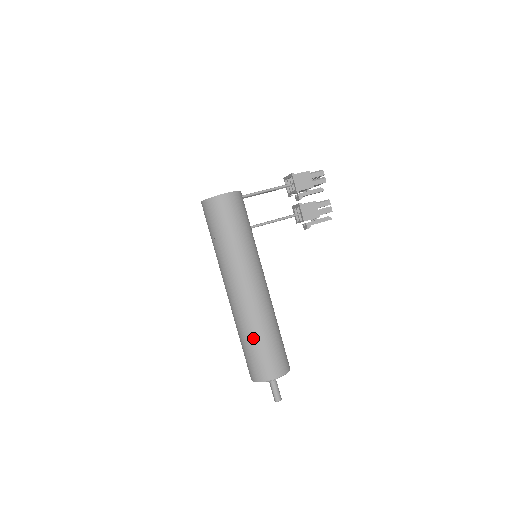
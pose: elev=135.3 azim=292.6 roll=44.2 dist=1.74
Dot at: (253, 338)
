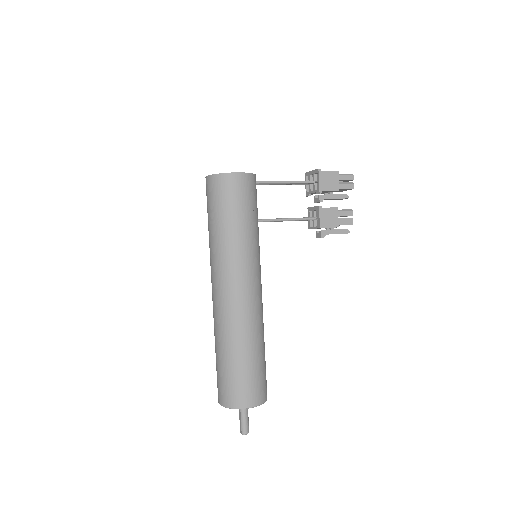
Dot at: (233, 353)
